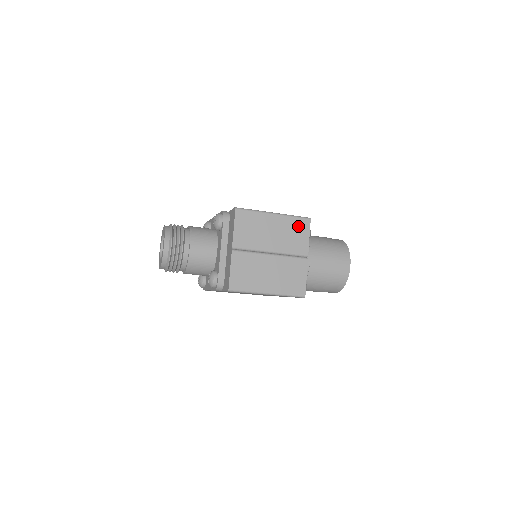
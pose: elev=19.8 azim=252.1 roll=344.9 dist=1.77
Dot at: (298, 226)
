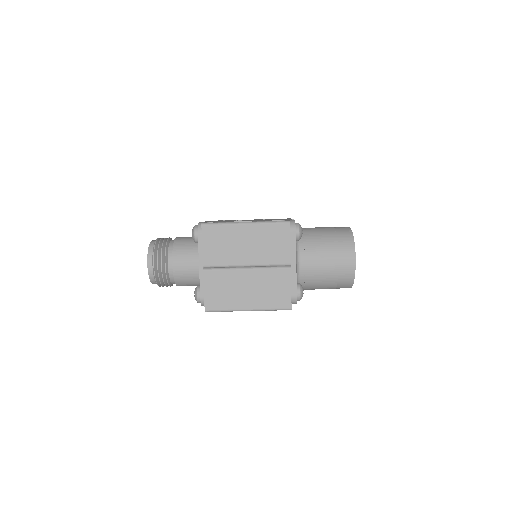
Dot at: (275, 233)
